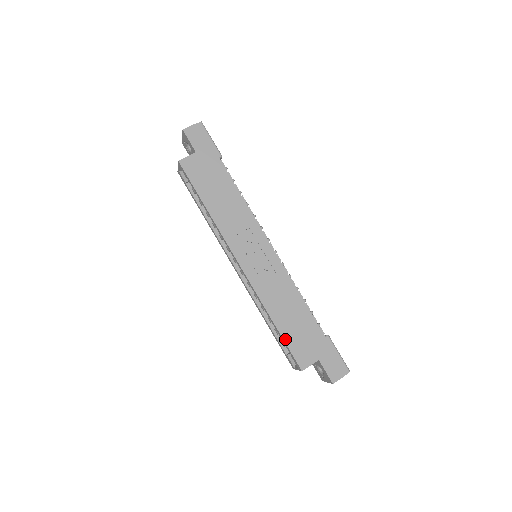
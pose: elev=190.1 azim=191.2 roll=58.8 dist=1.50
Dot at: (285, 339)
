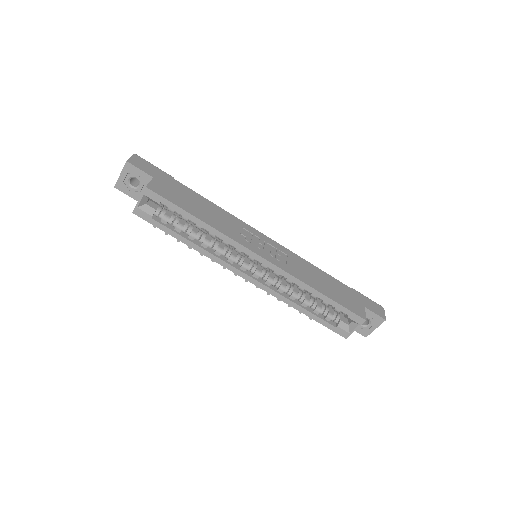
Dot at: (337, 302)
